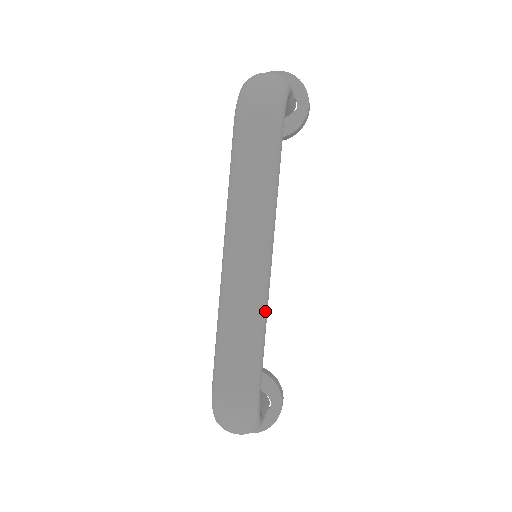
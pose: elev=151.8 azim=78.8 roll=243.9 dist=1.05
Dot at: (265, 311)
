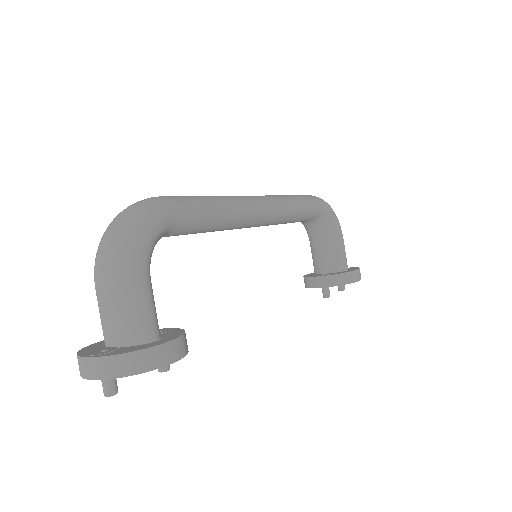
Dot at: (237, 204)
